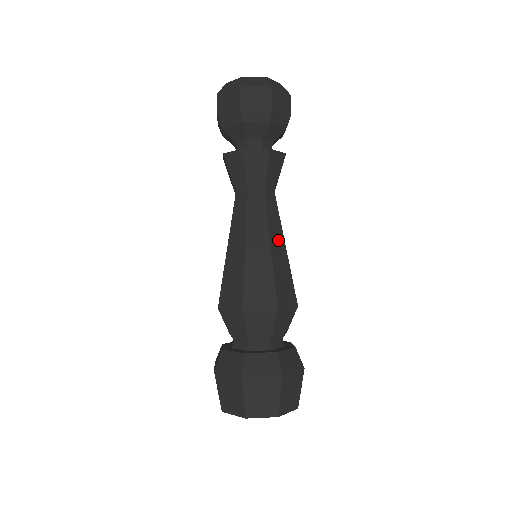
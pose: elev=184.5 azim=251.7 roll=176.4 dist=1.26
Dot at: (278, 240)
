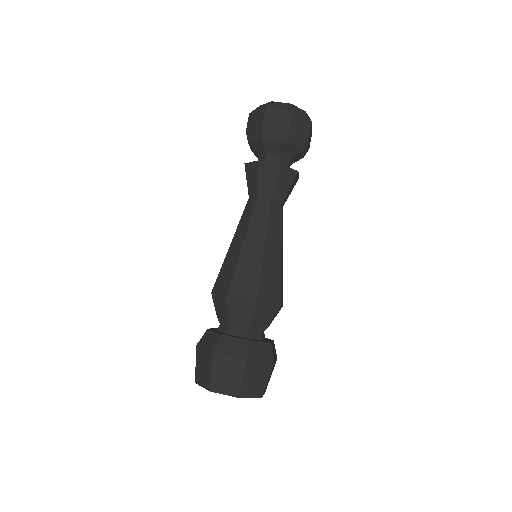
Dot at: (282, 248)
